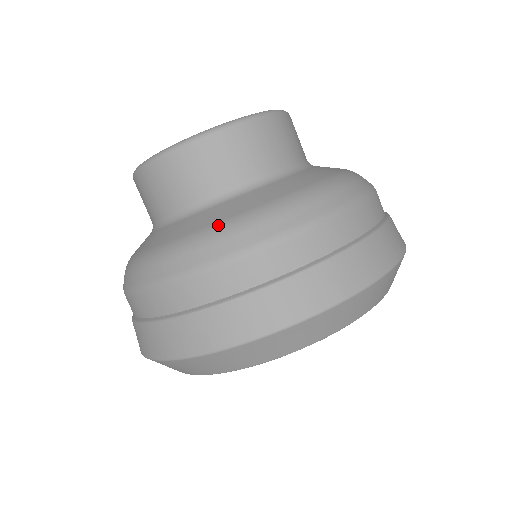
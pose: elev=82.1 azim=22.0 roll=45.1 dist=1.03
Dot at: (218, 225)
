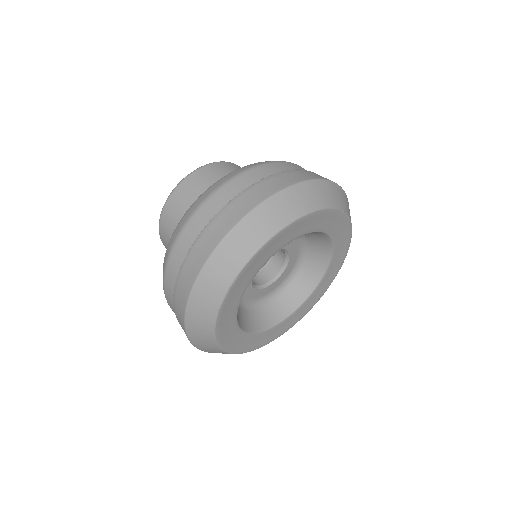
Dot at: occluded
